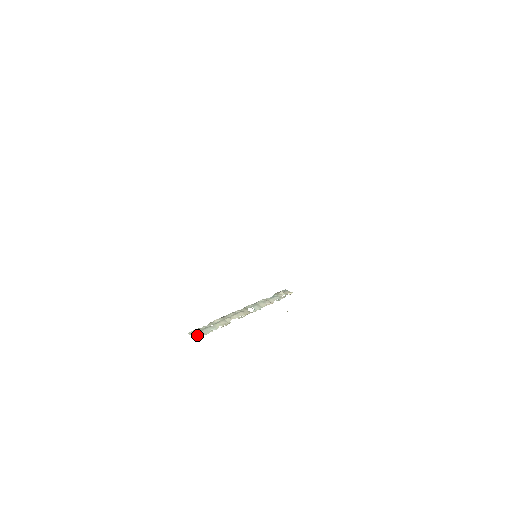
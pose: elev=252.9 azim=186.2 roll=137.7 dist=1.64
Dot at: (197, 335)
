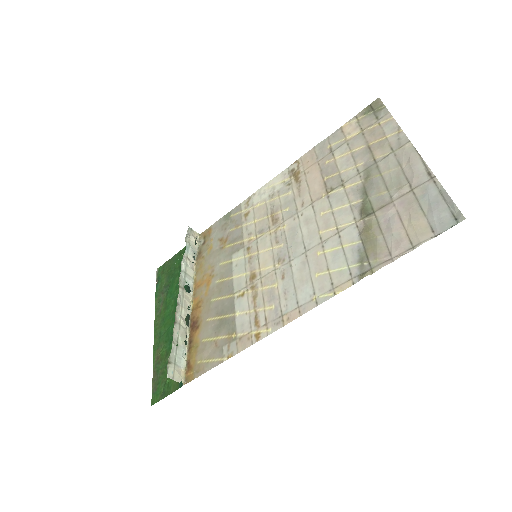
Dot at: (179, 375)
